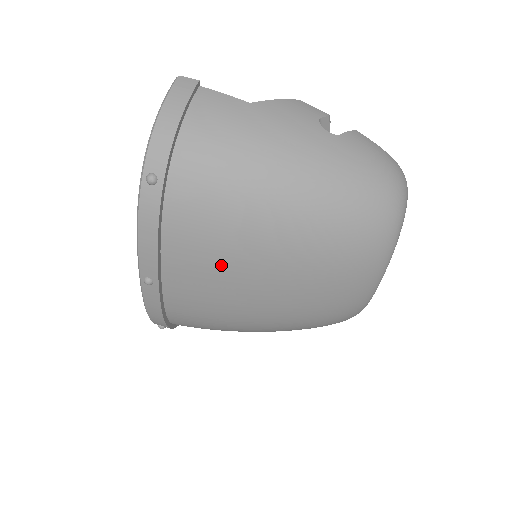
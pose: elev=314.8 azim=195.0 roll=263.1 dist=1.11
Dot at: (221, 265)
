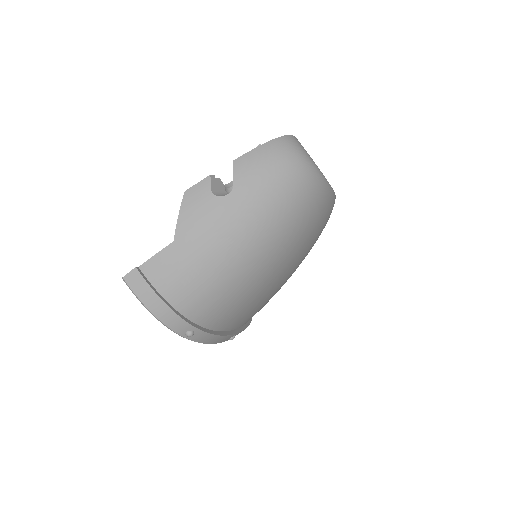
Dot at: (258, 301)
